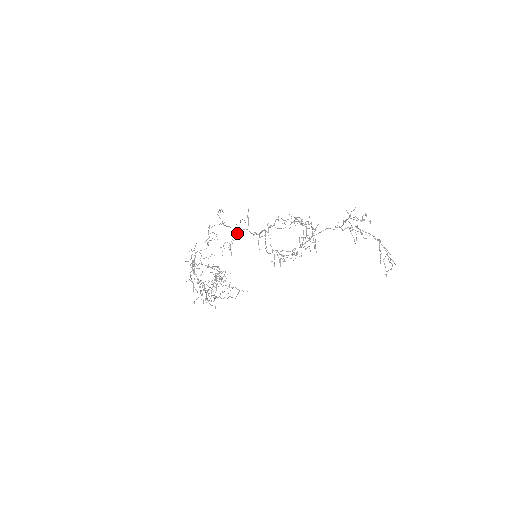
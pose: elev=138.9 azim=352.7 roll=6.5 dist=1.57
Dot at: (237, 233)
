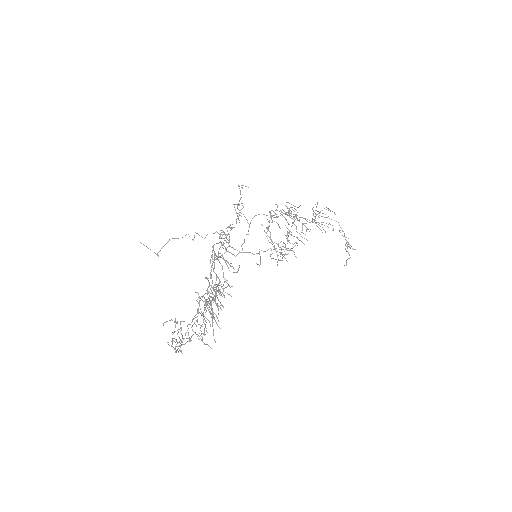
Dot at: (251, 220)
